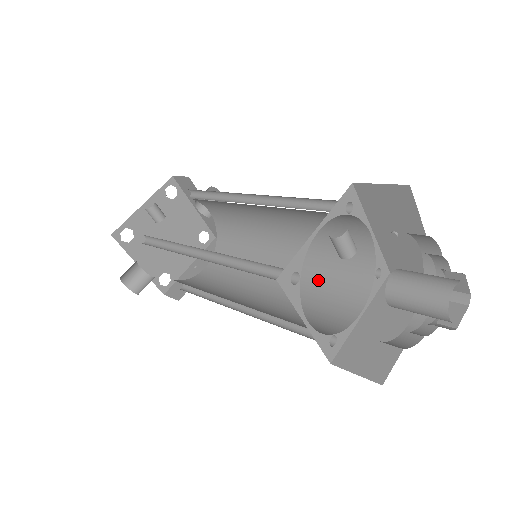
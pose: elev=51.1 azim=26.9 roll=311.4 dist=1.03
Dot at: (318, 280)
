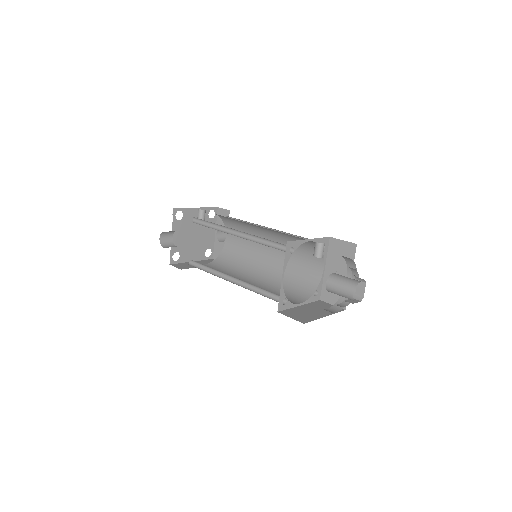
Dot at: (280, 287)
